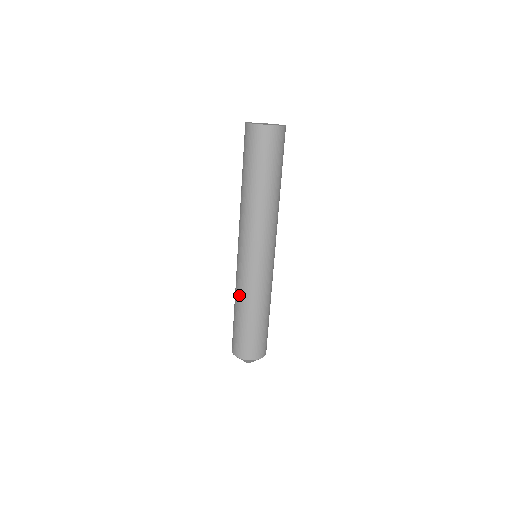
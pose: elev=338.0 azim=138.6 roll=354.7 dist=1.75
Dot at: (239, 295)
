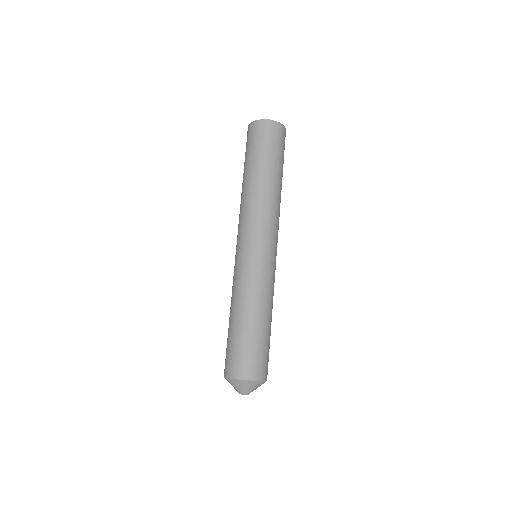
Dot at: occluded
